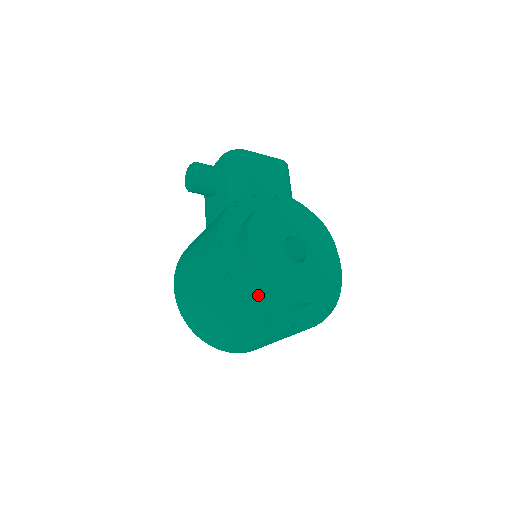
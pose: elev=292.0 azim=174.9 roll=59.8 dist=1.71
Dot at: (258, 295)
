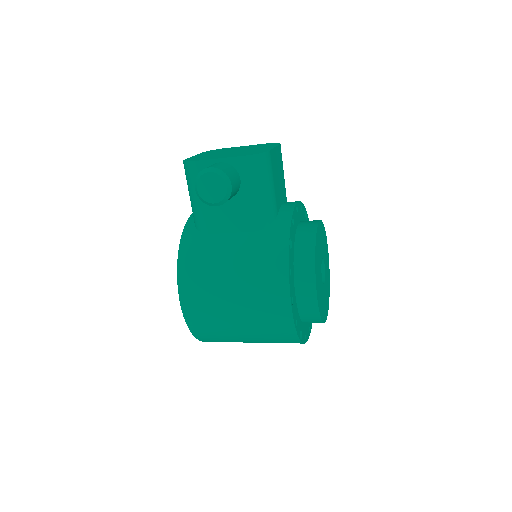
Dot at: (303, 323)
